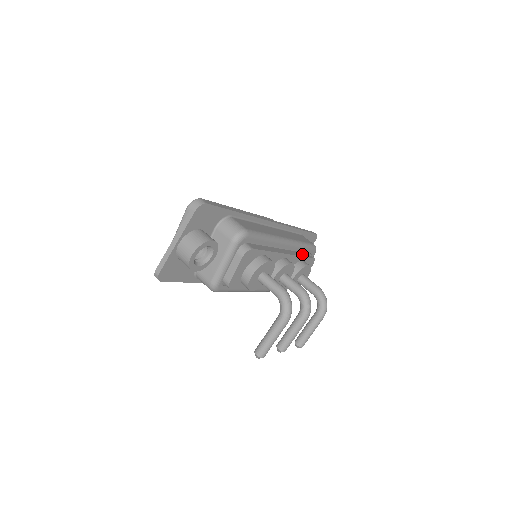
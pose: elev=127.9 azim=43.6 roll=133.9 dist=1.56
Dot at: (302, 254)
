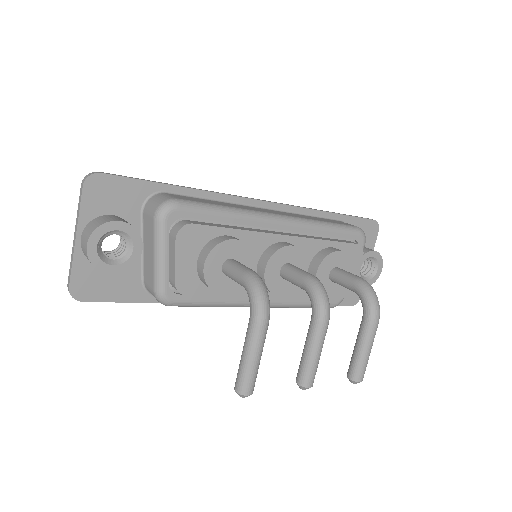
Dot at: (330, 239)
